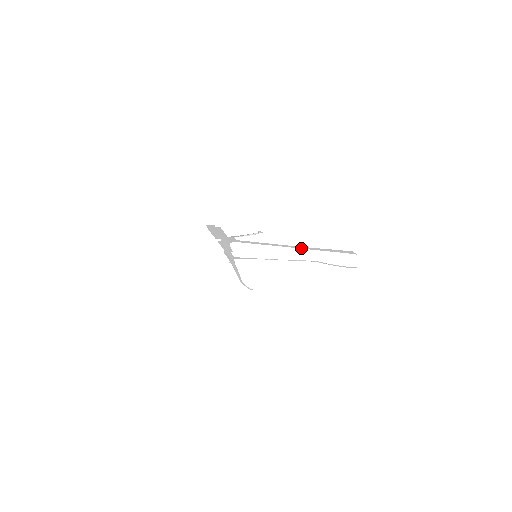
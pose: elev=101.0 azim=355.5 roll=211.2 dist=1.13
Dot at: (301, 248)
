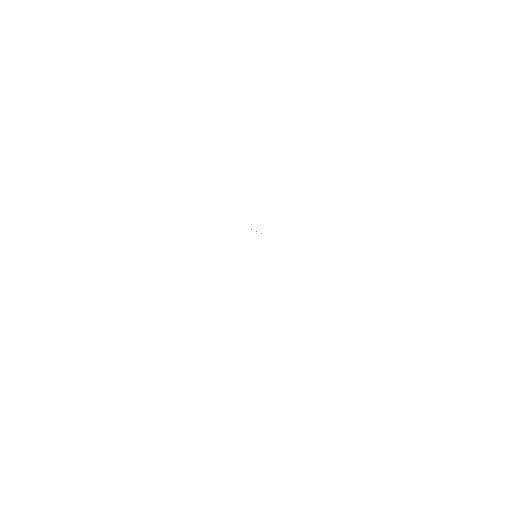
Dot at: occluded
